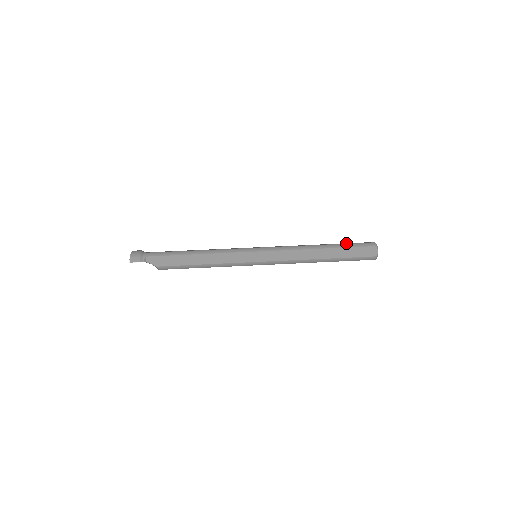
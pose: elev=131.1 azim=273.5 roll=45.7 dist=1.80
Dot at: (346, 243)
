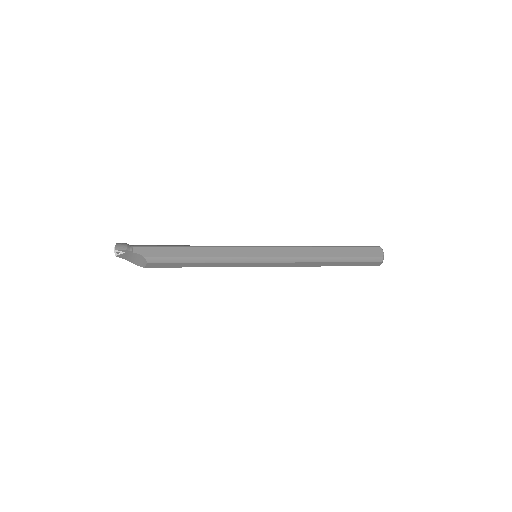
Dot at: occluded
